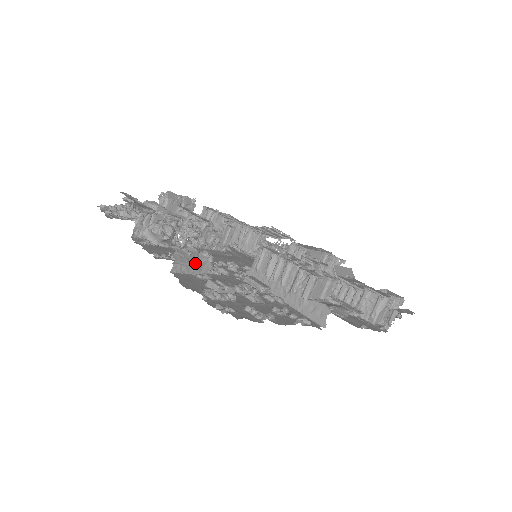
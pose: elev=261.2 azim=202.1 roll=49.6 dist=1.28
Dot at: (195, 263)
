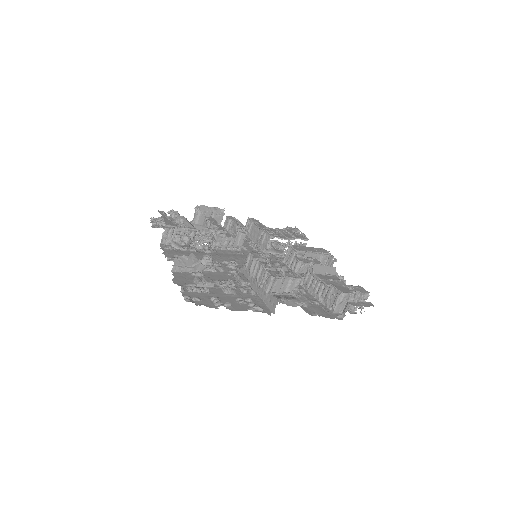
Dot at: (190, 265)
